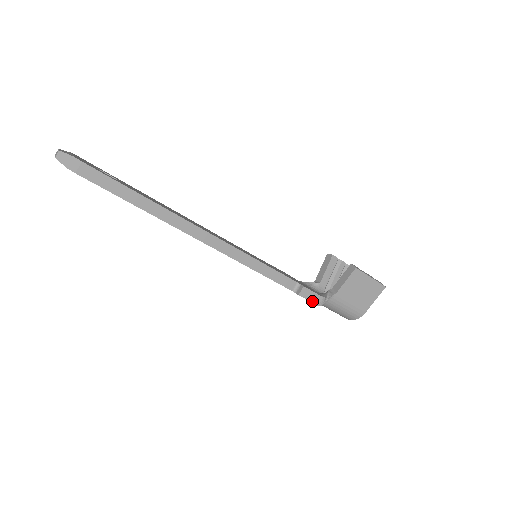
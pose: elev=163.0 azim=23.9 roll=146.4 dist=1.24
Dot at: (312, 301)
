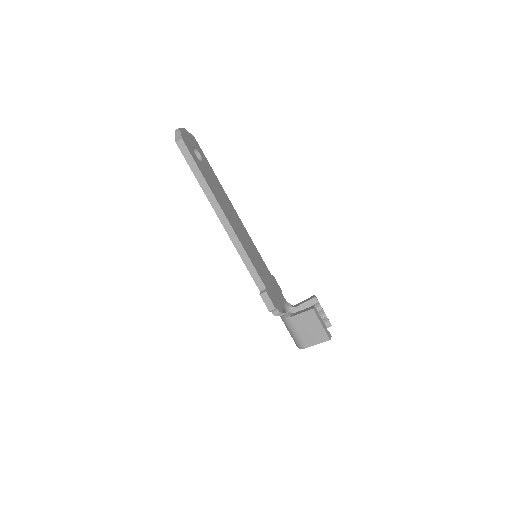
Dot at: (267, 305)
